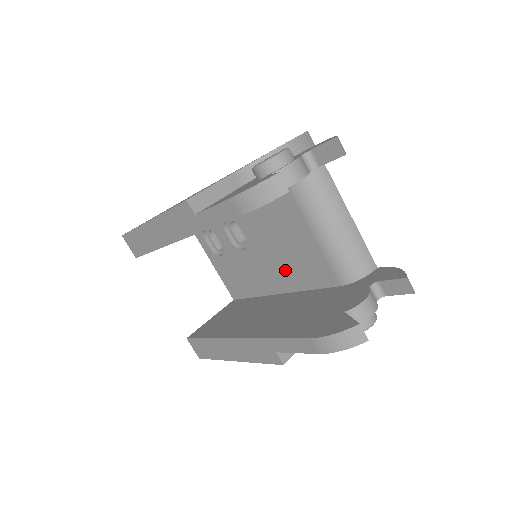
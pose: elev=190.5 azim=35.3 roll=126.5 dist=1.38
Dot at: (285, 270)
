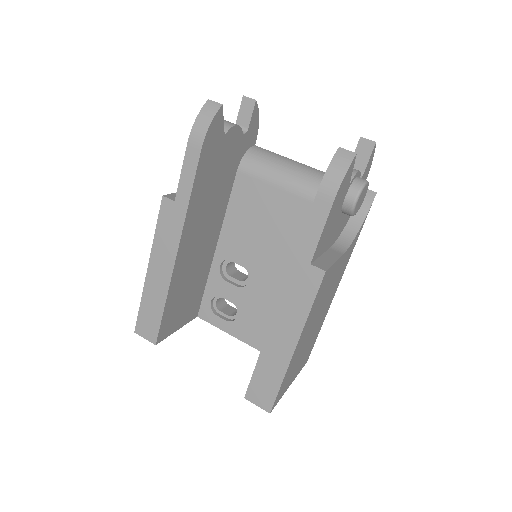
Dot at: (289, 255)
